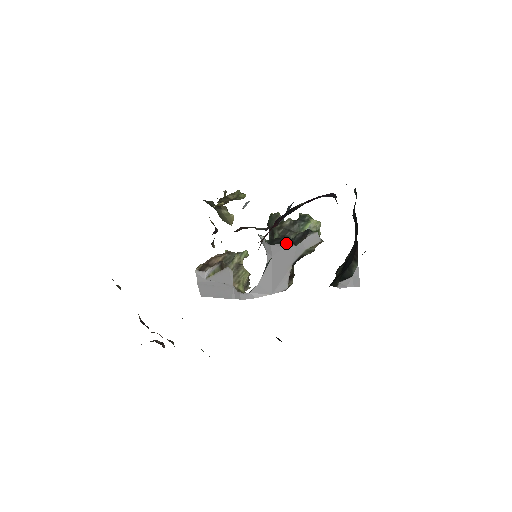
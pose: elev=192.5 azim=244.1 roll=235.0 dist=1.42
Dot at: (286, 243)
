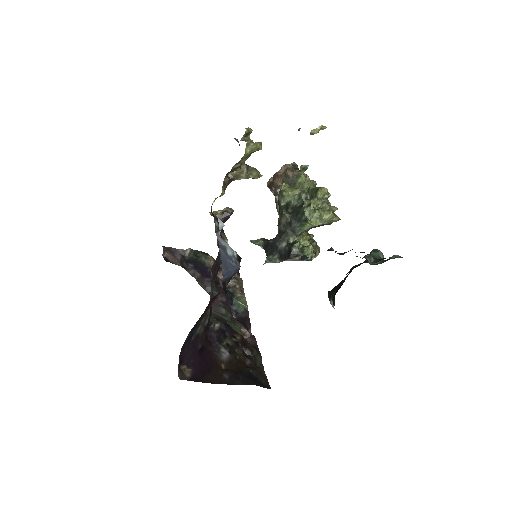
Dot at: (269, 262)
